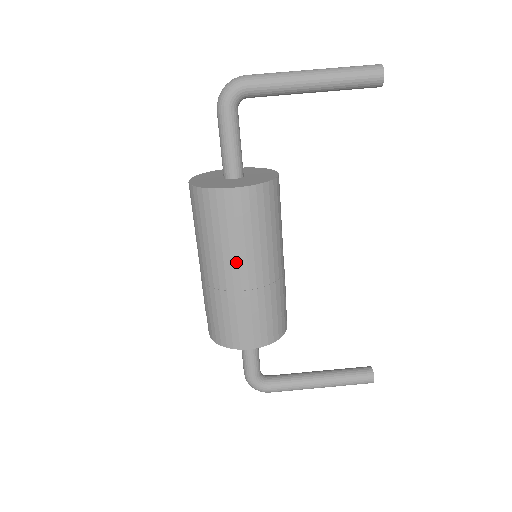
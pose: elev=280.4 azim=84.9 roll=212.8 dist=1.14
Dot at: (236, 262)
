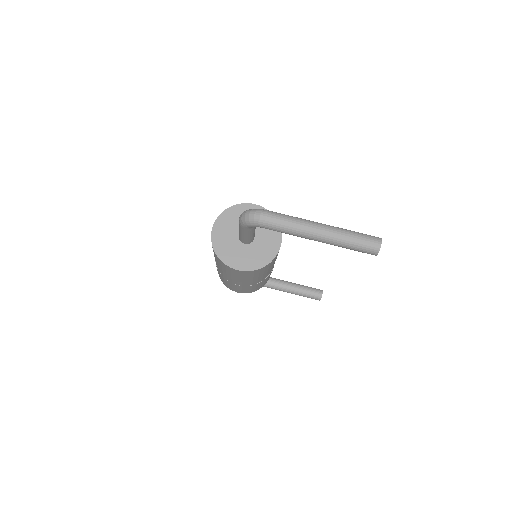
Dot at: (235, 280)
